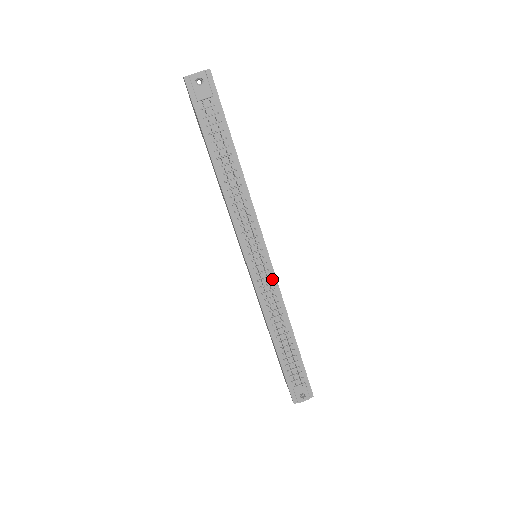
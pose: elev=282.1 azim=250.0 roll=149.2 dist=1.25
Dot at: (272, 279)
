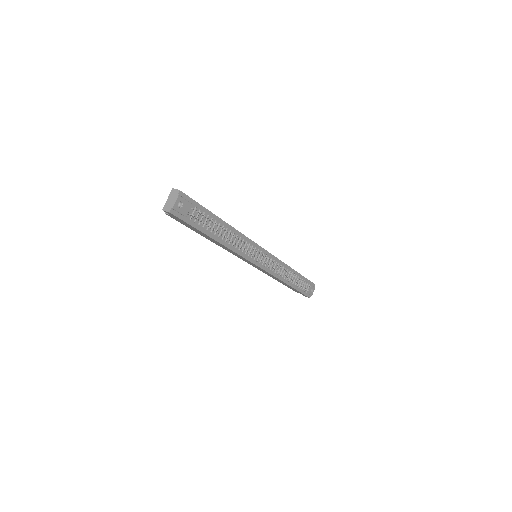
Dot at: (273, 259)
